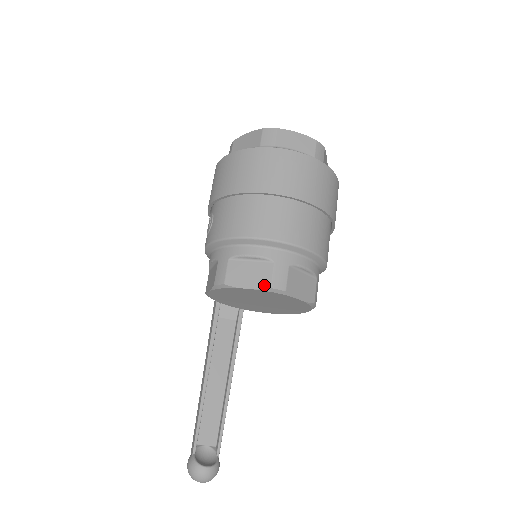
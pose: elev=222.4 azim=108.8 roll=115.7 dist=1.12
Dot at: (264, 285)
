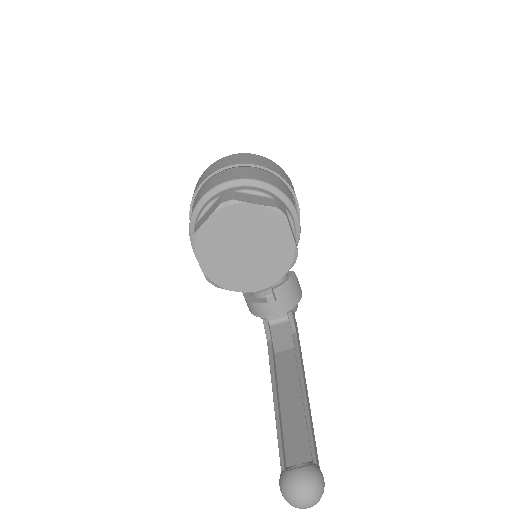
Dot at: (216, 207)
